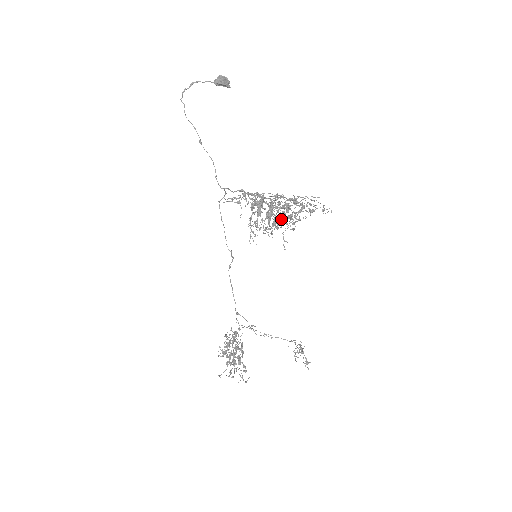
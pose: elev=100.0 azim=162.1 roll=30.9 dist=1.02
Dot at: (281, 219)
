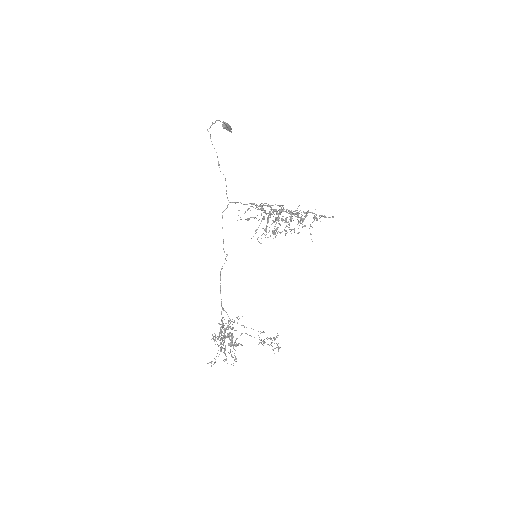
Dot at: (287, 226)
